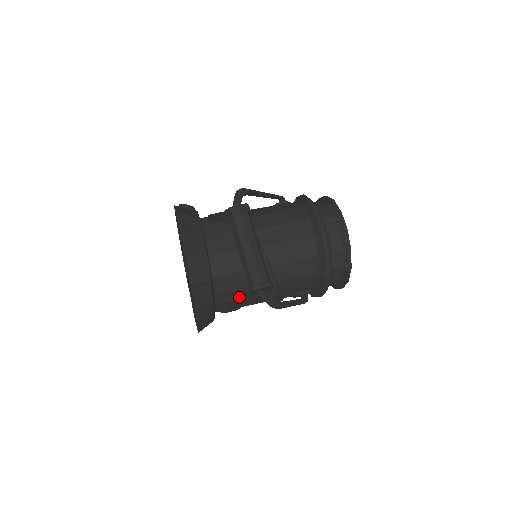
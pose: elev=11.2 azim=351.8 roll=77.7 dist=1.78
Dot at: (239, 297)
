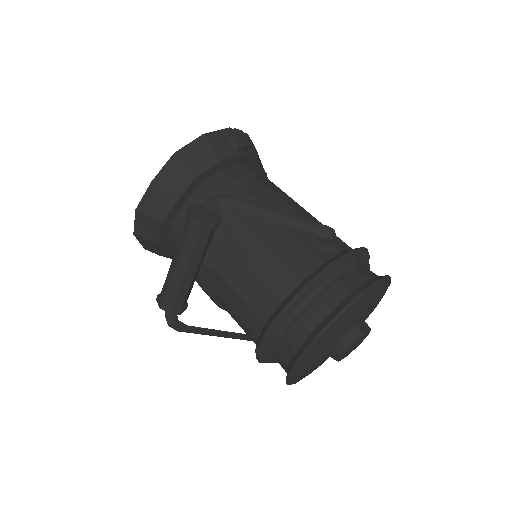
Dot at: occluded
